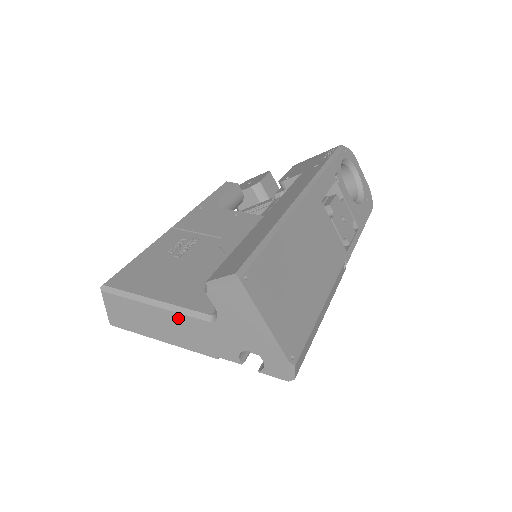
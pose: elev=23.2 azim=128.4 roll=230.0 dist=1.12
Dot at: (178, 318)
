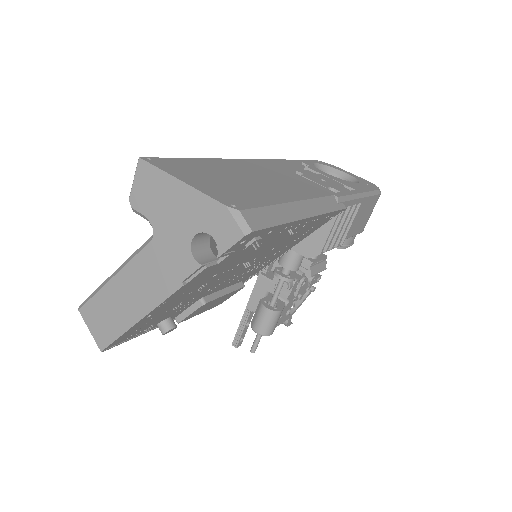
Dot at: (132, 269)
